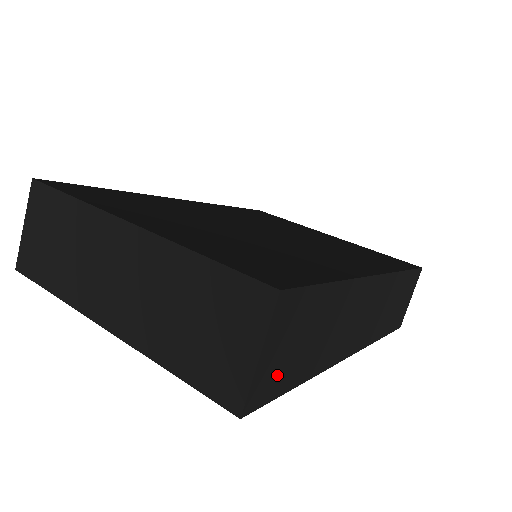
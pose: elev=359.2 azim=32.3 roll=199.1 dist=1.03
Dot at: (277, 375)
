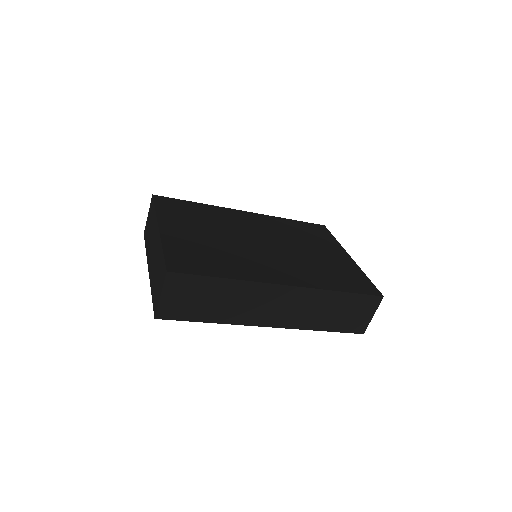
Dot at: (180, 309)
